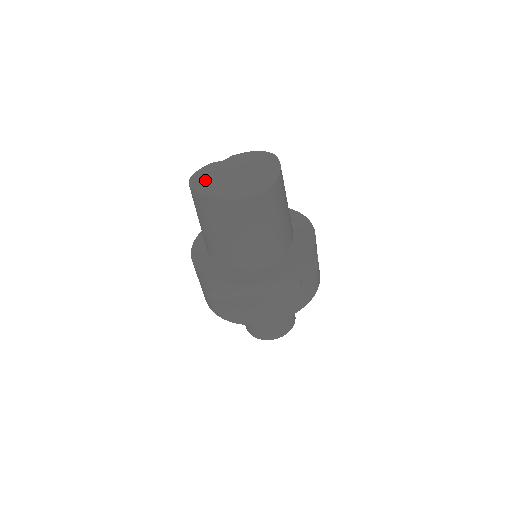
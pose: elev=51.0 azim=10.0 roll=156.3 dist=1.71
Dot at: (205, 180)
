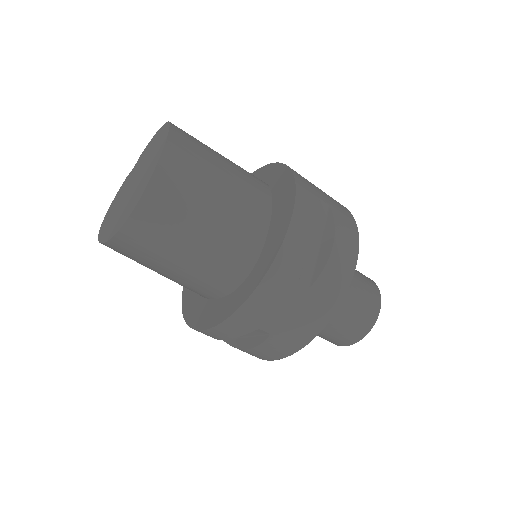
Dot at: (110, 214)
